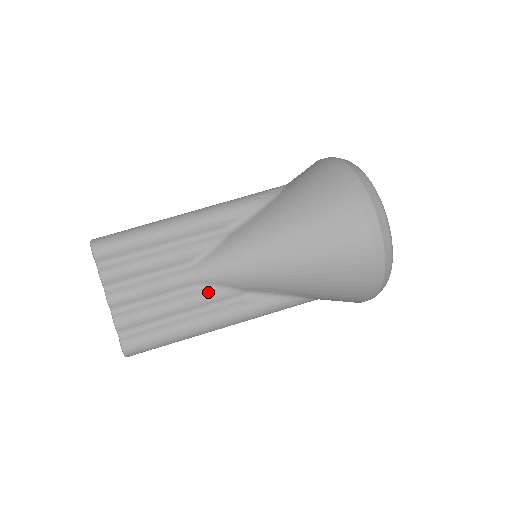
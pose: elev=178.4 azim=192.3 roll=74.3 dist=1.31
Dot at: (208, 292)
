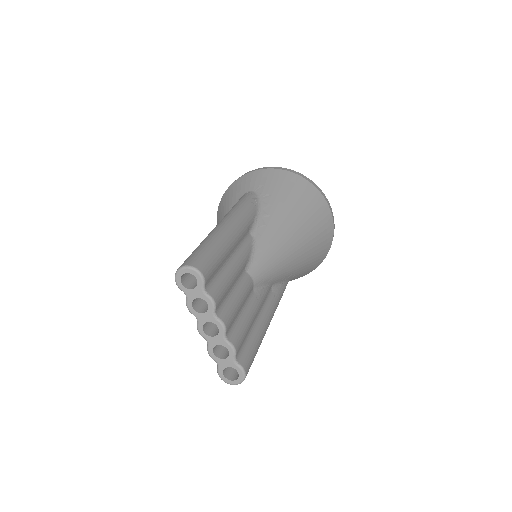
Dot at: (261, 293)
